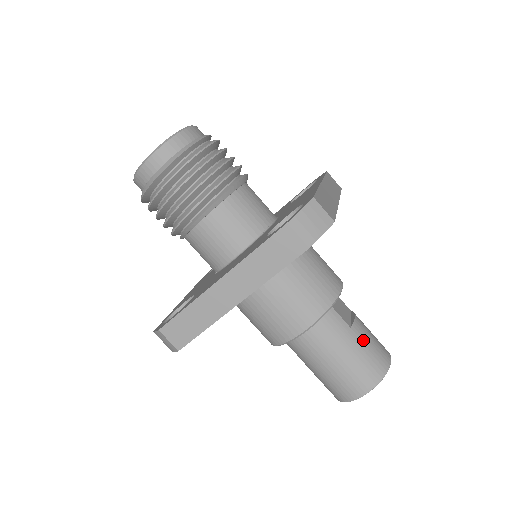
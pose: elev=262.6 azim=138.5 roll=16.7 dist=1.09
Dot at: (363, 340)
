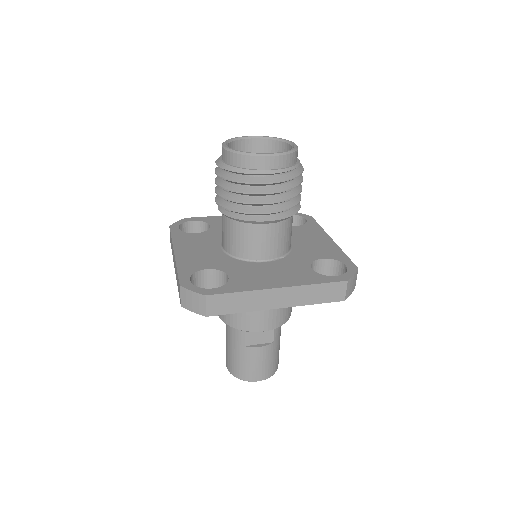
Dot at: (246, 358)
